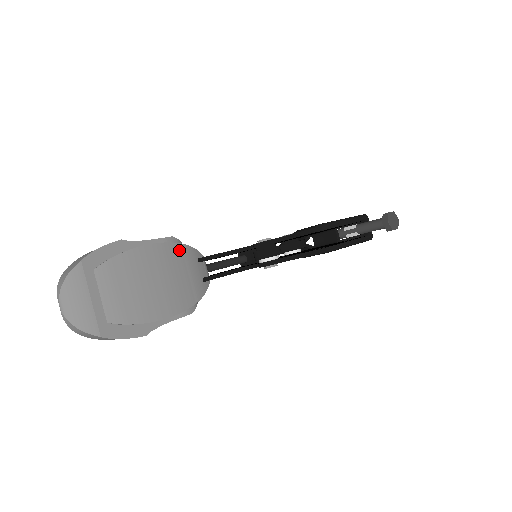
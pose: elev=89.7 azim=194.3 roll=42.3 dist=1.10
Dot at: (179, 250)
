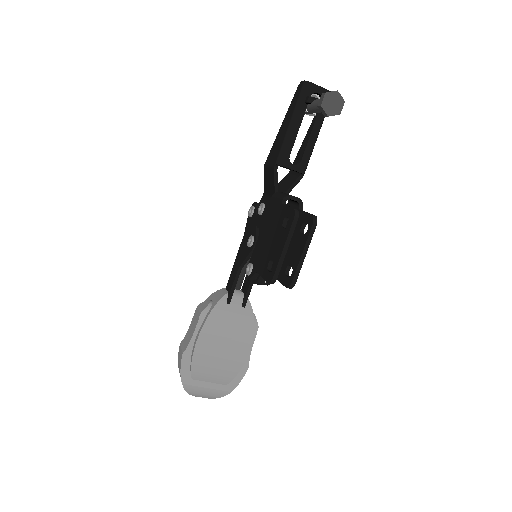
Dot at: (212, 319)
